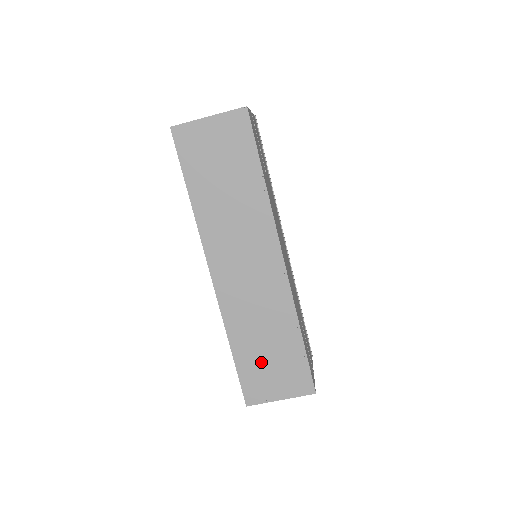
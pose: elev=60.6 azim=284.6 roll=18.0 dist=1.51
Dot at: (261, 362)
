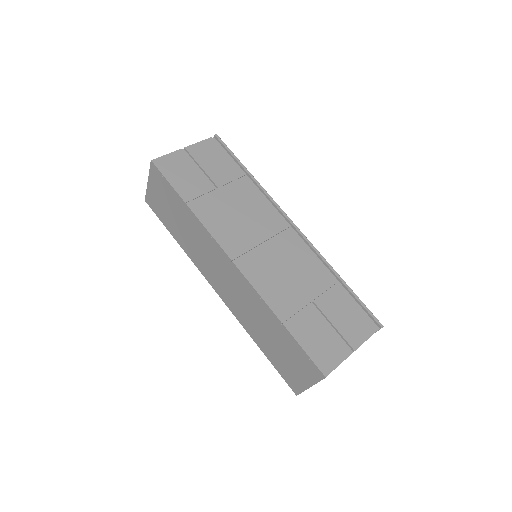
Dot at: (278, 354)
